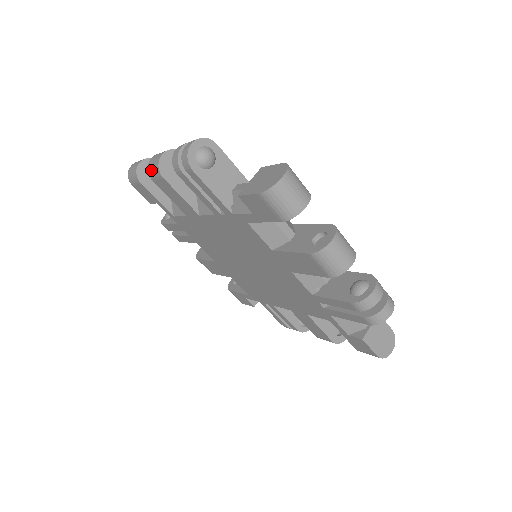
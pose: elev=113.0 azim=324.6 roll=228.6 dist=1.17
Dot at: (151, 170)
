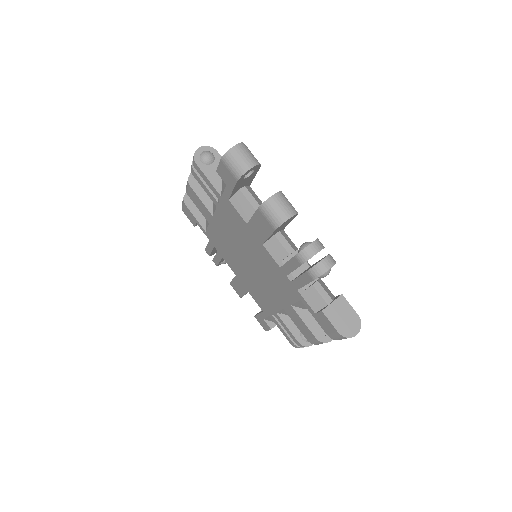
Dot at: (186, 186)
